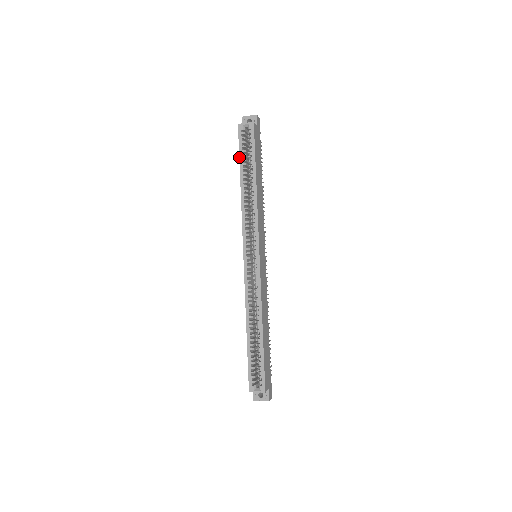
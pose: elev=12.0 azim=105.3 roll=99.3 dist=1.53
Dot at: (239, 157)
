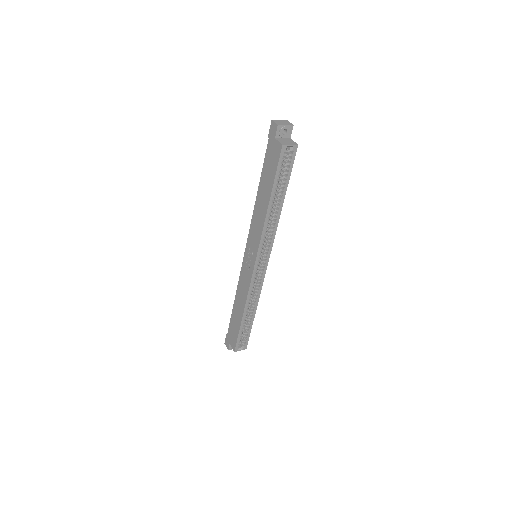
Dot at: (274, 180)
